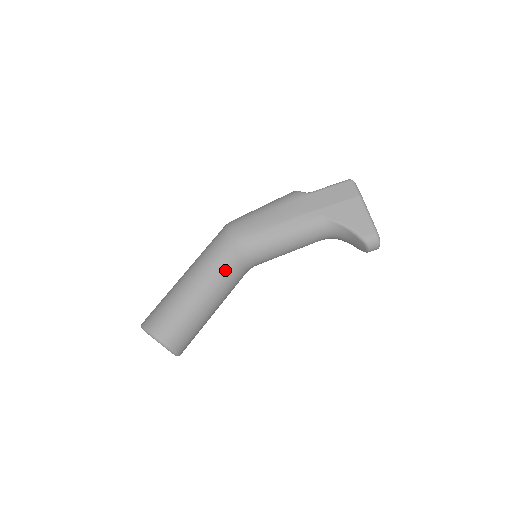
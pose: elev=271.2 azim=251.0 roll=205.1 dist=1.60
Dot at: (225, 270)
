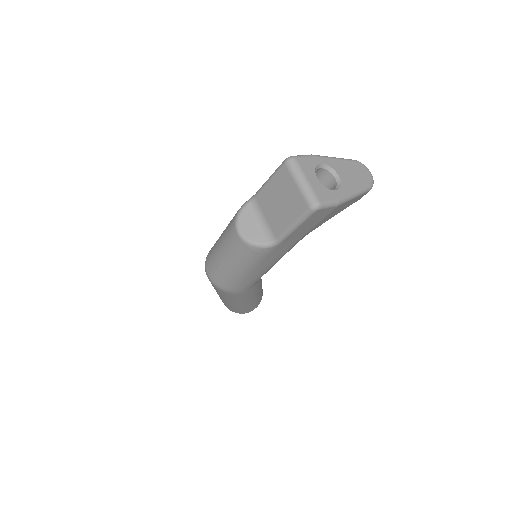
Dot at: (258, 287)
